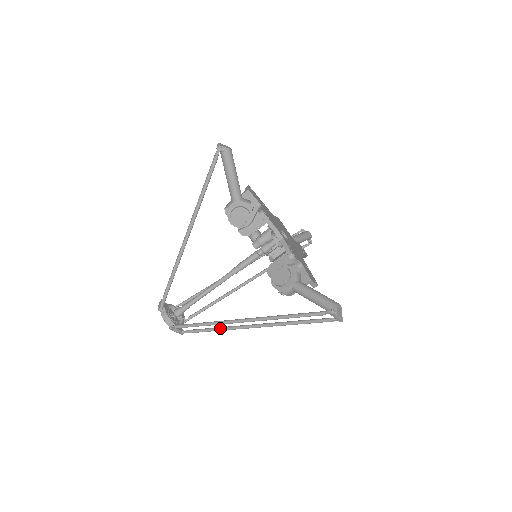
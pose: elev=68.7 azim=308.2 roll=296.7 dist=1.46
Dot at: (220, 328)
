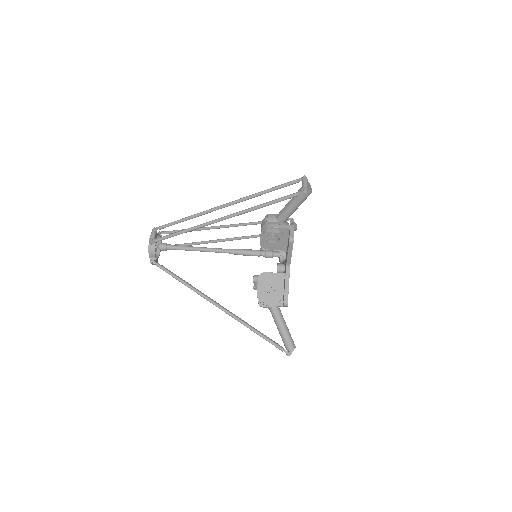
Dot at: (191, 228)
